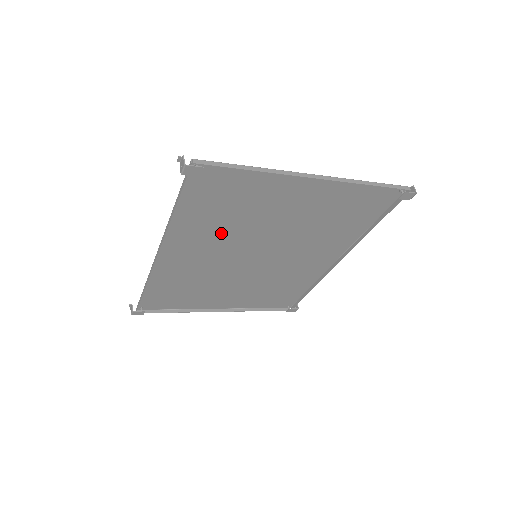
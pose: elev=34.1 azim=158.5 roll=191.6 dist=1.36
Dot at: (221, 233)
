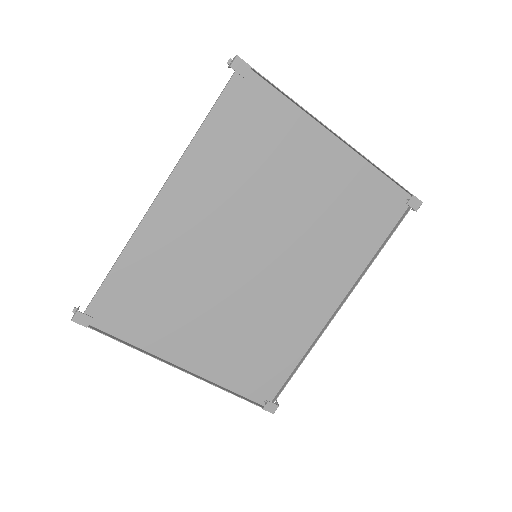
Dot at: (233, 192)
